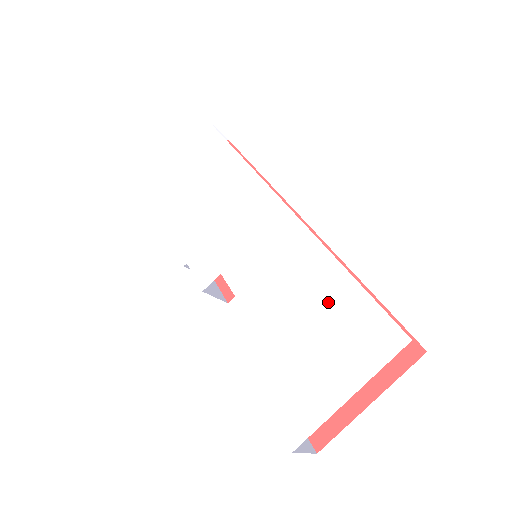
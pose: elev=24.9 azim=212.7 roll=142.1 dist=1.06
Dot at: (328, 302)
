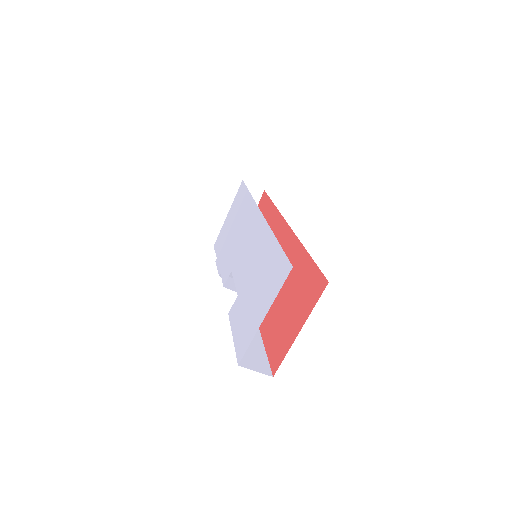
Dot at: (266, 263)
